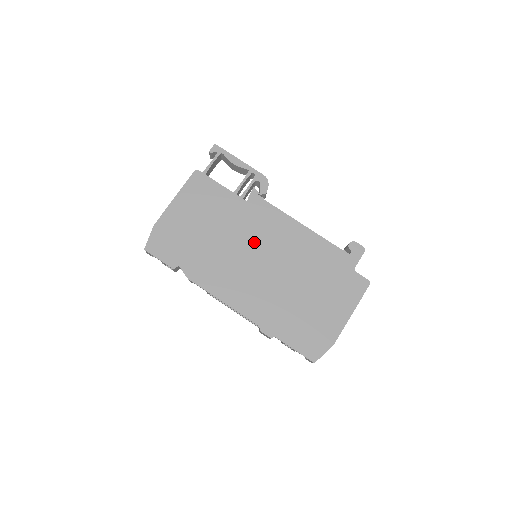
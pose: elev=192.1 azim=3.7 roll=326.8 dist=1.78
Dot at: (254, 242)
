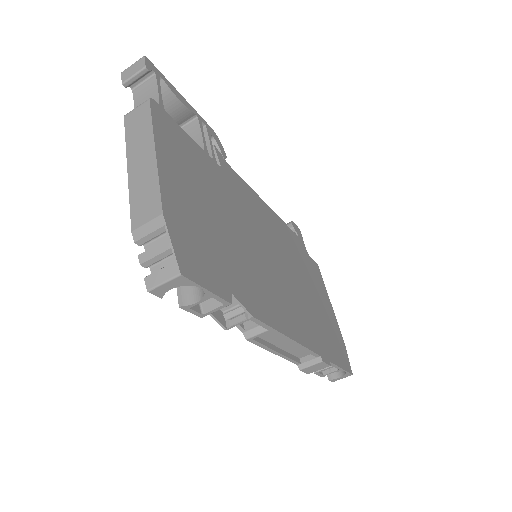
Dot at: (257, 232)
